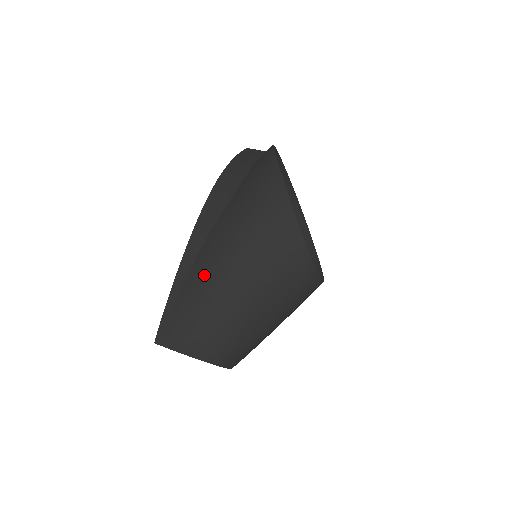
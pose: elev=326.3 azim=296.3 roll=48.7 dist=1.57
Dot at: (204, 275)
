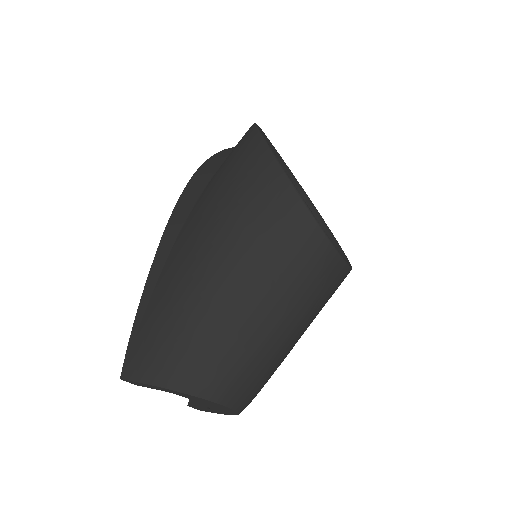
Dot at: (176, 271)
